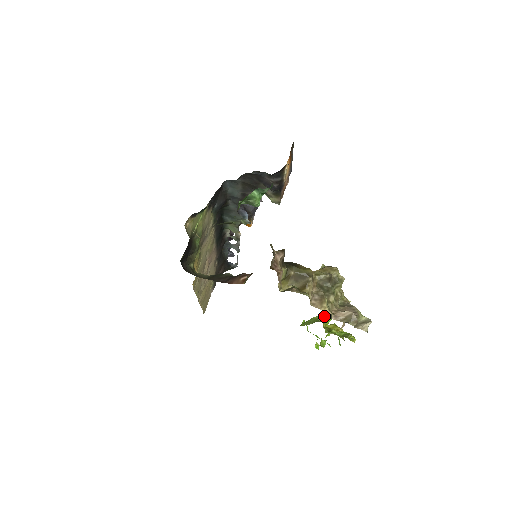
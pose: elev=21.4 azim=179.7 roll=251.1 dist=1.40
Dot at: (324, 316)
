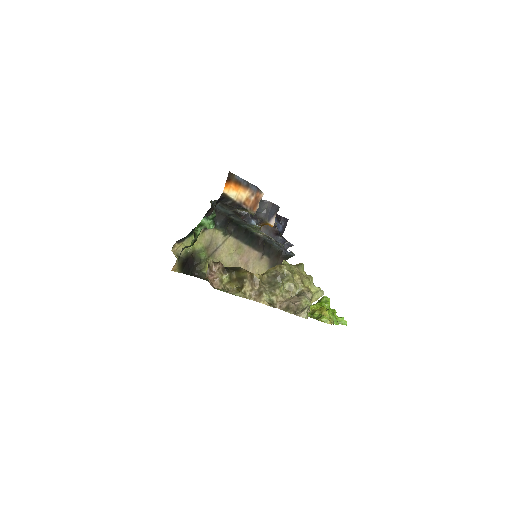
Dot at: (322, 299)
